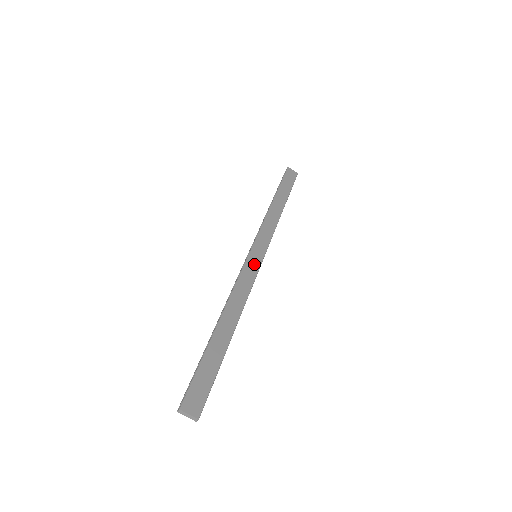
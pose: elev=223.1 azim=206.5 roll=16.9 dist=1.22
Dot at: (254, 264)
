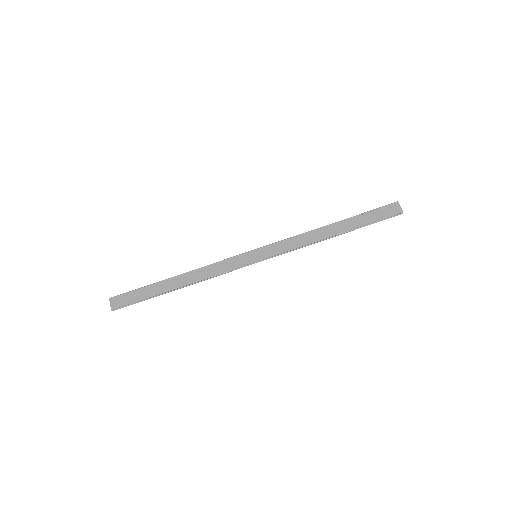
Dot at: (245, 260)
